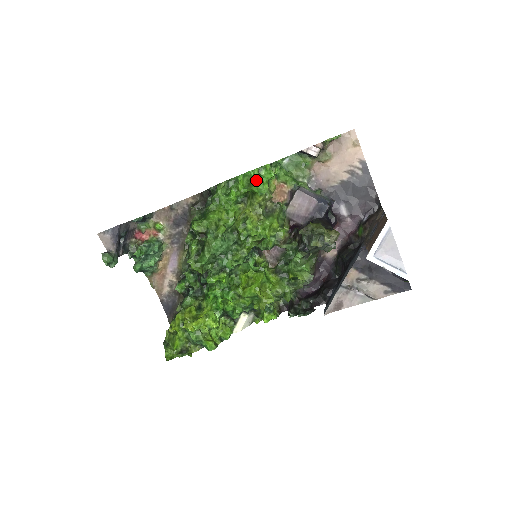
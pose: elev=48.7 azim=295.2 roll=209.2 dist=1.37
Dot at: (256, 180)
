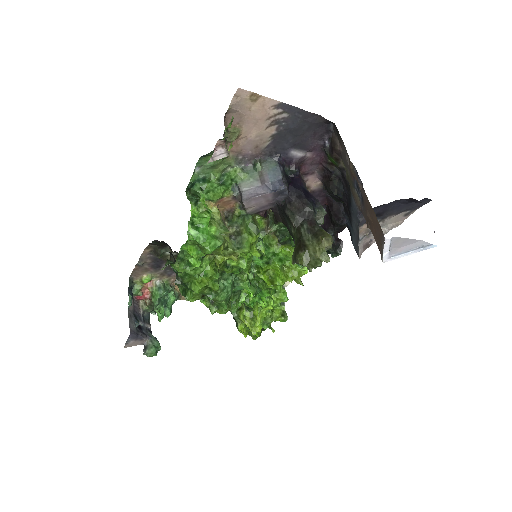
Dot at: (202, 243)
